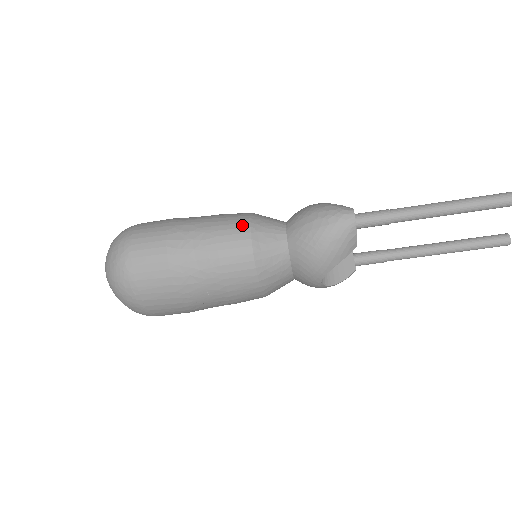
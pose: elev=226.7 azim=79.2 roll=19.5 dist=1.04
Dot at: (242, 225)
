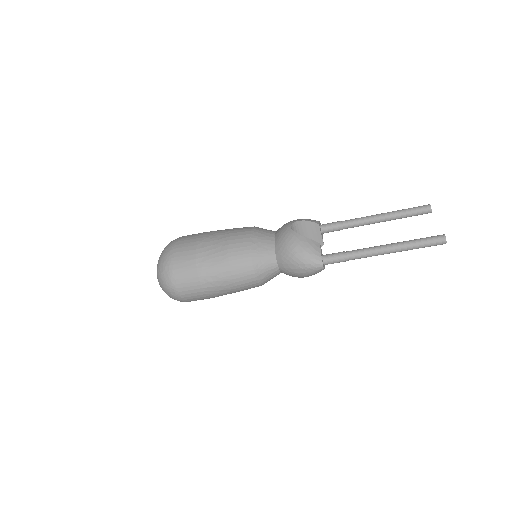
Dot at: (249, 273)
